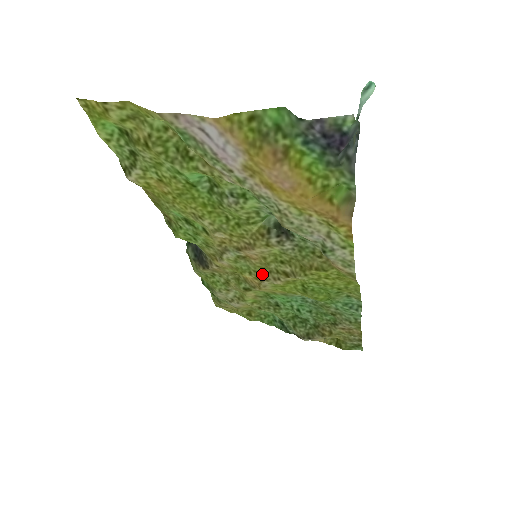
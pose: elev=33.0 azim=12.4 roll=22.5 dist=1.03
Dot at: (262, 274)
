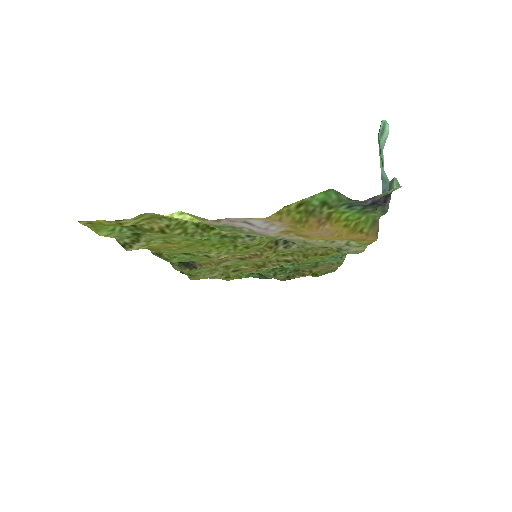
Dot at: (260, 264)
